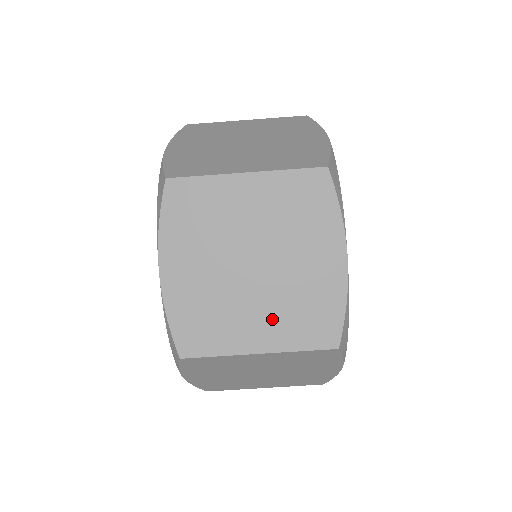
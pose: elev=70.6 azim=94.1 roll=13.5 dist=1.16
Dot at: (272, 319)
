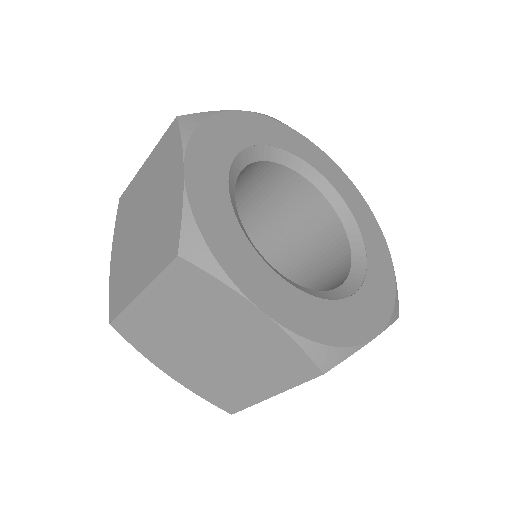
Dot at: (257, 374)
